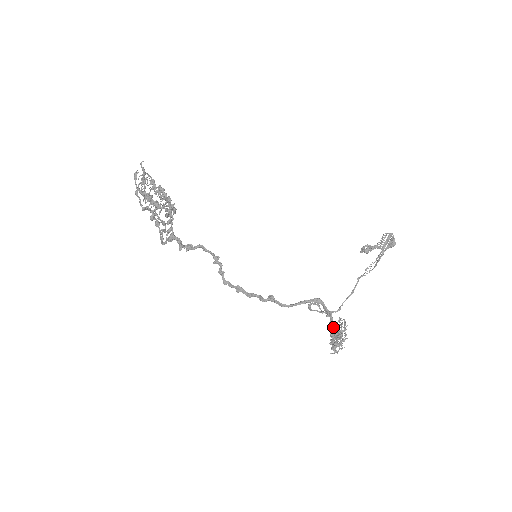
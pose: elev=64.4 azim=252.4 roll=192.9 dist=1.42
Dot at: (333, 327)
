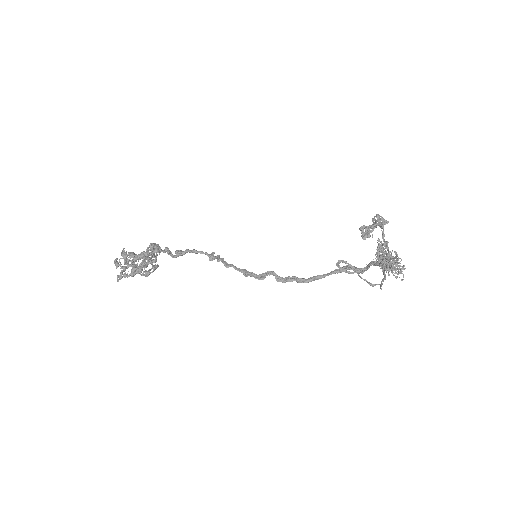
Dot at: occluded
